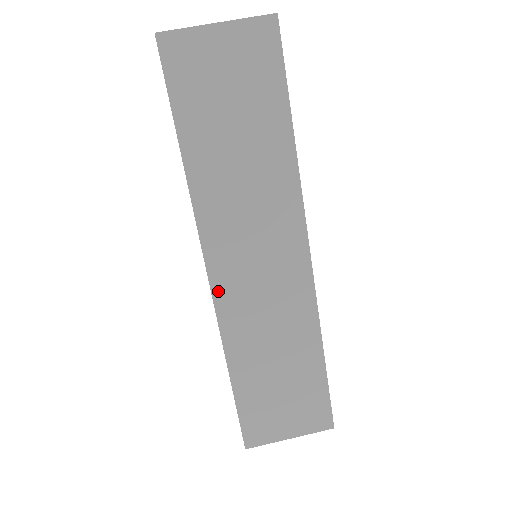
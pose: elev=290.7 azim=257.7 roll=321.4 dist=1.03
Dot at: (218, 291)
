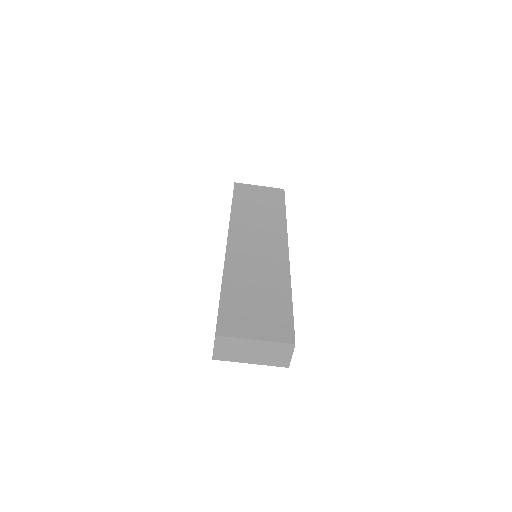
Dot at: occluded
